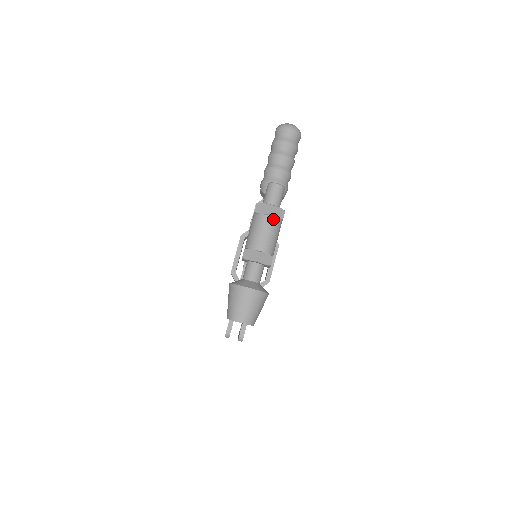
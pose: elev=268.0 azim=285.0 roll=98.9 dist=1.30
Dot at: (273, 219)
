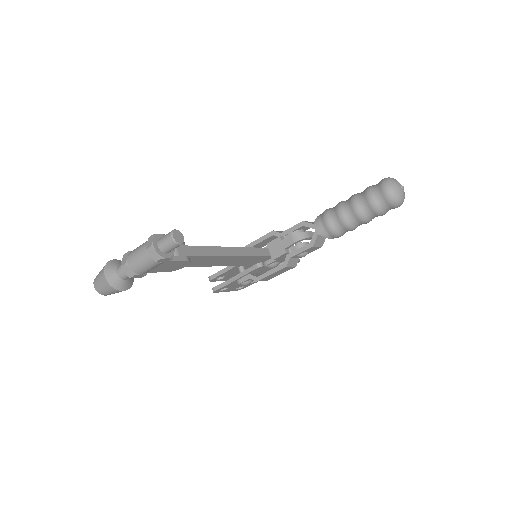
Dot at: (148, 255)
